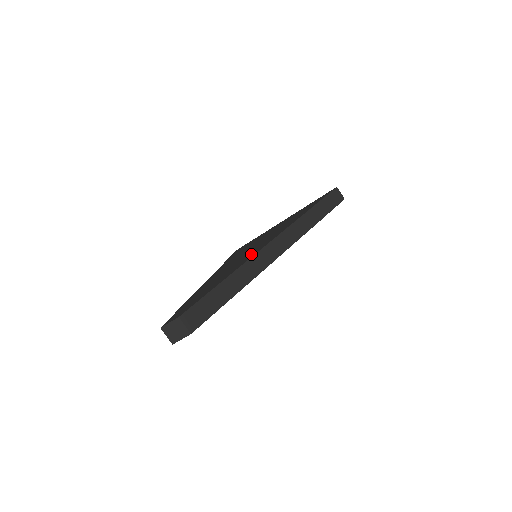
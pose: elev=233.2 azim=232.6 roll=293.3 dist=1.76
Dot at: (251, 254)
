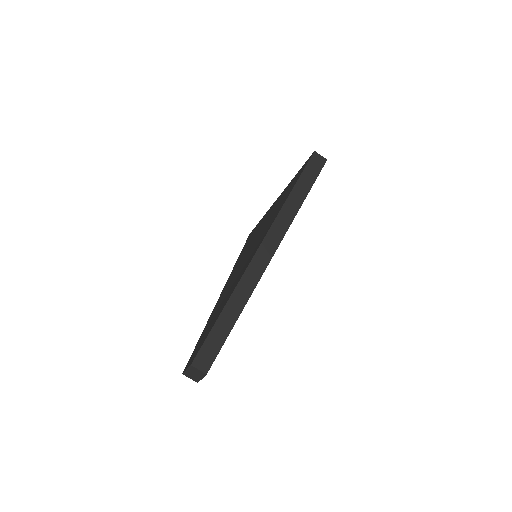
Dot at: (244, 268)
